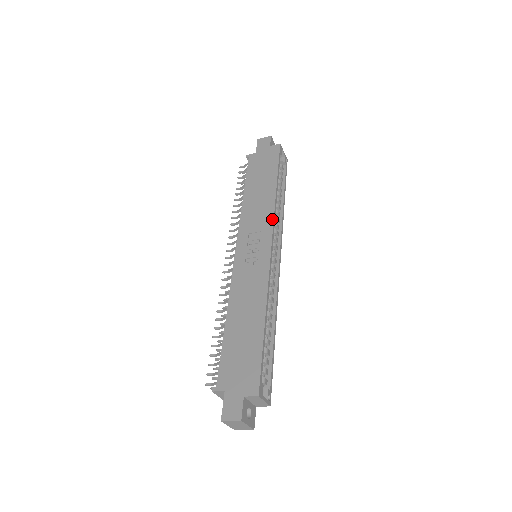
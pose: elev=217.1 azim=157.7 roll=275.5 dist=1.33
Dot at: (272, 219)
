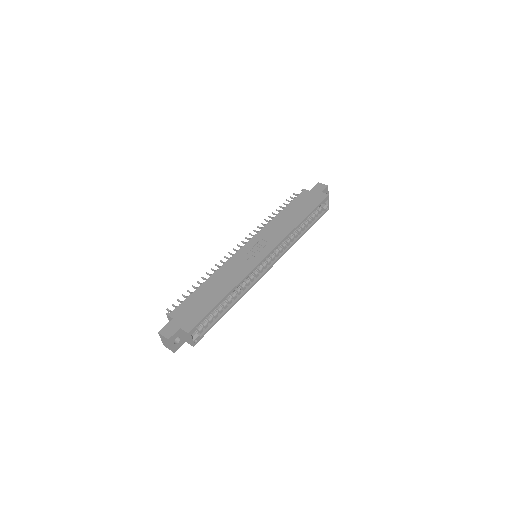
Dot at: (282, 239)
